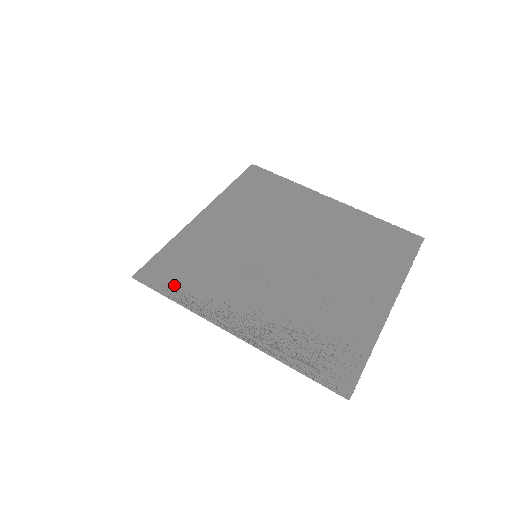
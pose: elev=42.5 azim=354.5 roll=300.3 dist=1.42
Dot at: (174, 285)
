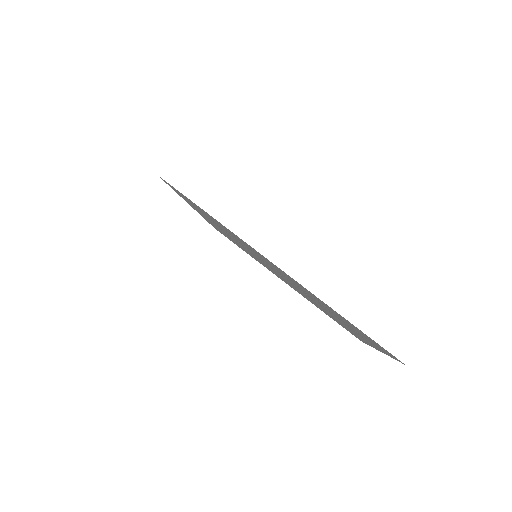
Dot at: occluded
